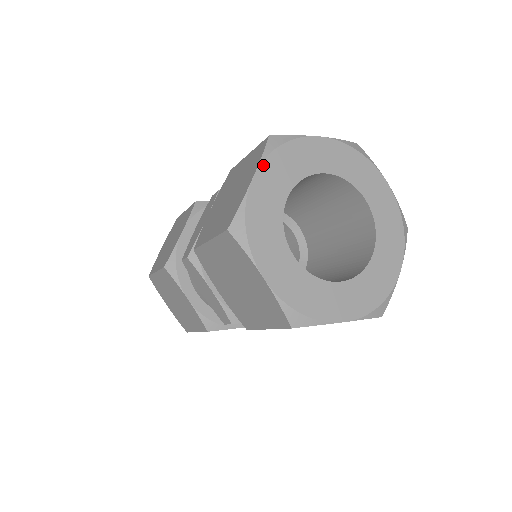
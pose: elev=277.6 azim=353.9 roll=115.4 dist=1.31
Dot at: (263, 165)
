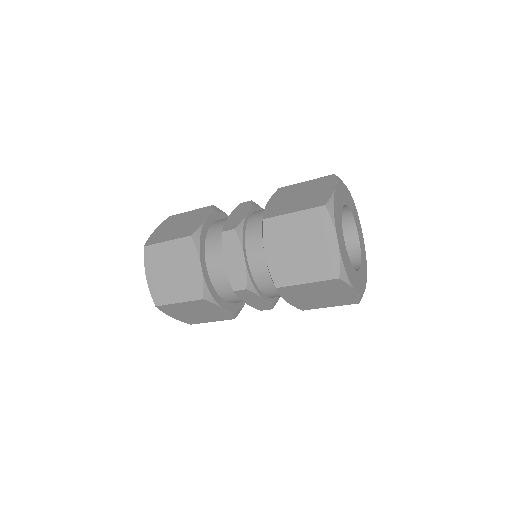
Dot at: (337, 185)
